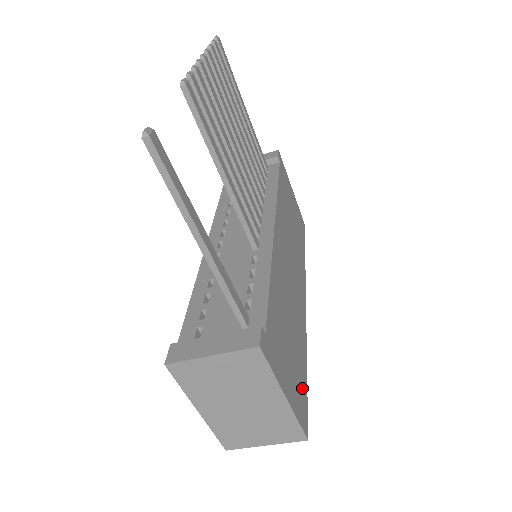
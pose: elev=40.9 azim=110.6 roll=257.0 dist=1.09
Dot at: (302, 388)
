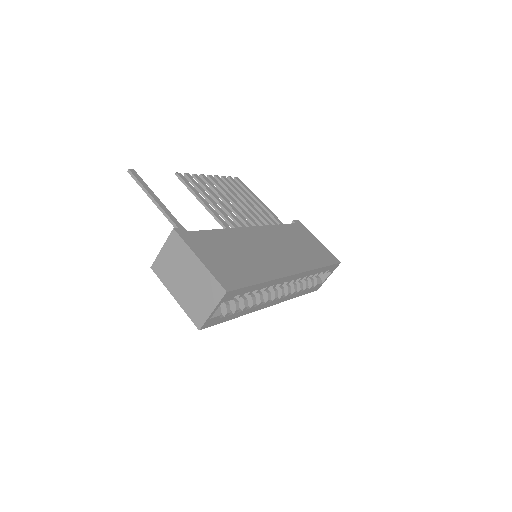
Dot at: (239, 278)
